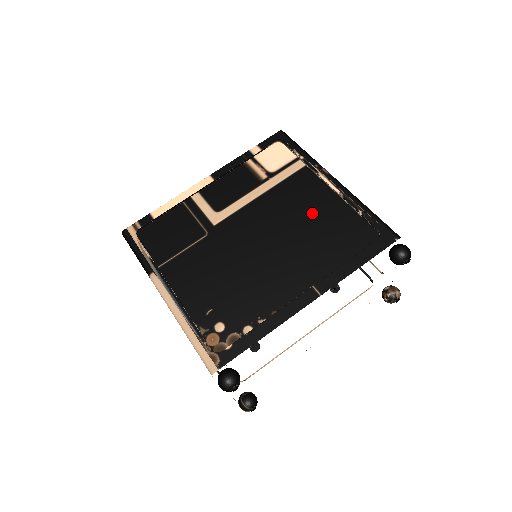
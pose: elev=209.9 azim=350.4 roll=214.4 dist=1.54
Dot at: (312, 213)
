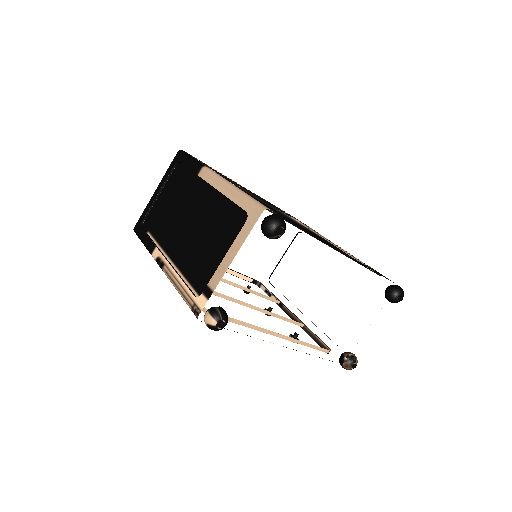
Dot at: (329, 243)
